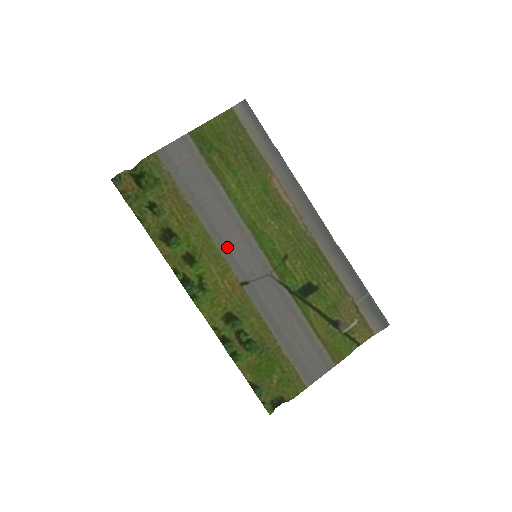
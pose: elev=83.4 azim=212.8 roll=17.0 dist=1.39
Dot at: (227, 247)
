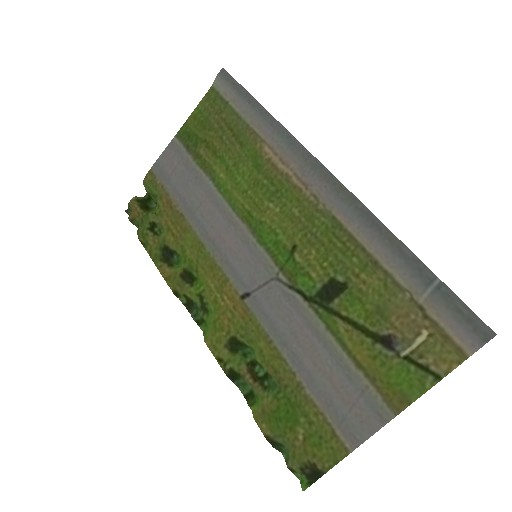
Dot at: (222, 253)
